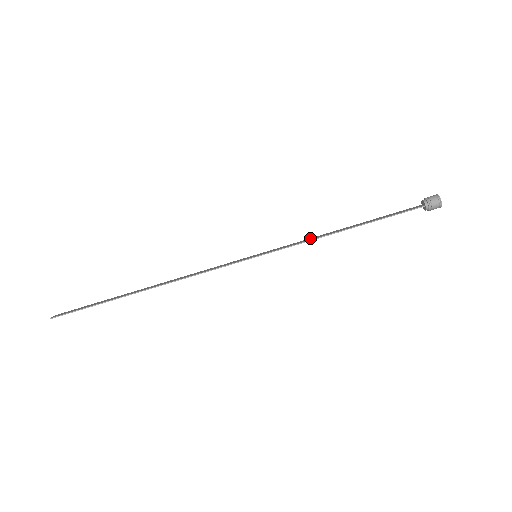
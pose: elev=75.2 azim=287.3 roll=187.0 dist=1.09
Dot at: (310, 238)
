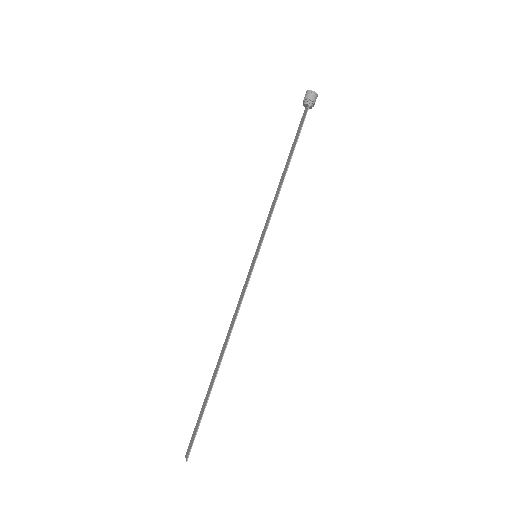
Dot at: (271, 206)
